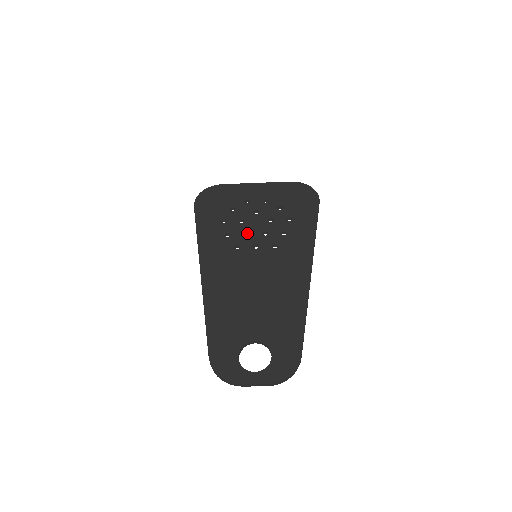
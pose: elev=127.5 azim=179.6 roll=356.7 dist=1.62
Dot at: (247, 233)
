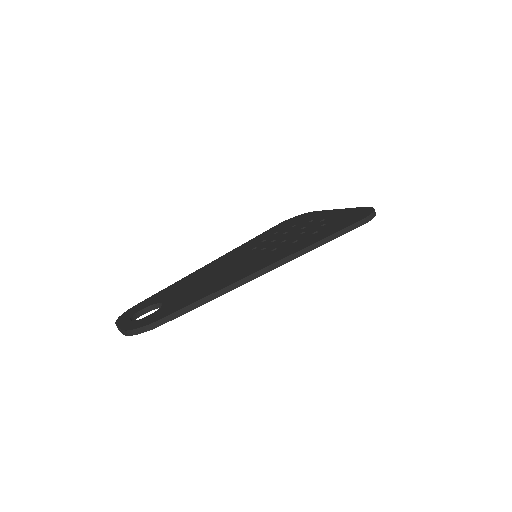
Dot at: occluded
